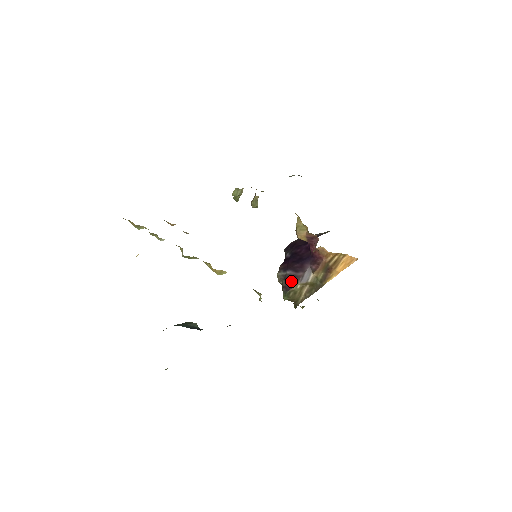
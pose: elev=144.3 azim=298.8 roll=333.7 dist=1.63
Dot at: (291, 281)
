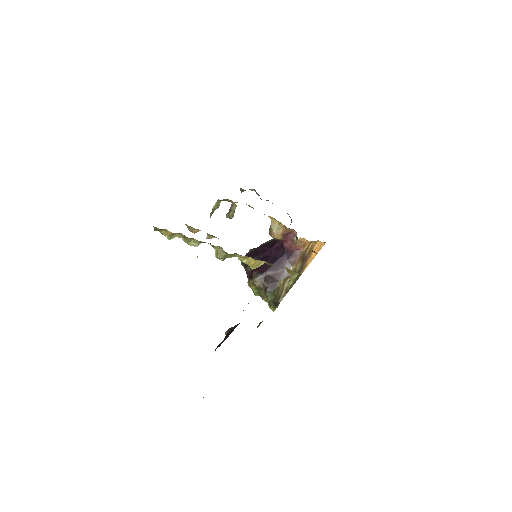
Dot at: (273, 280)
